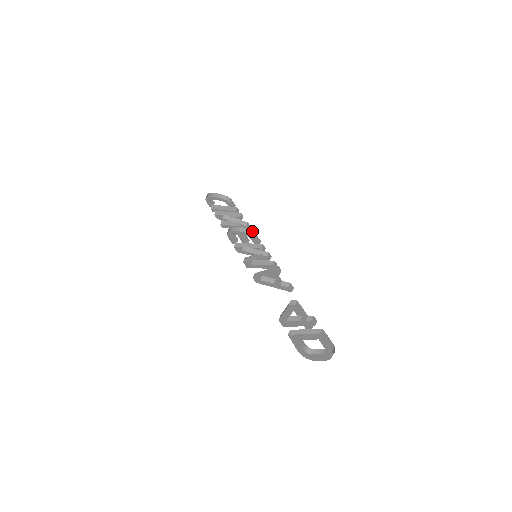
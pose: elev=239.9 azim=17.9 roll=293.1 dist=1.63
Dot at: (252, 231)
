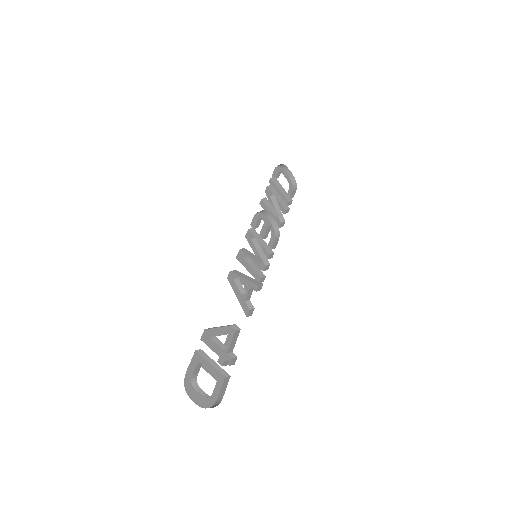
Dot at: (279, 232)
